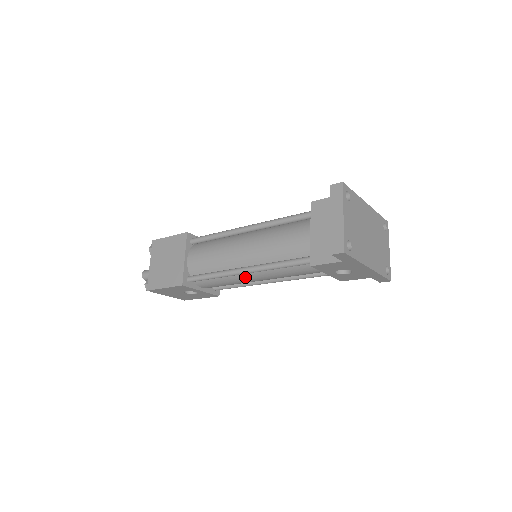
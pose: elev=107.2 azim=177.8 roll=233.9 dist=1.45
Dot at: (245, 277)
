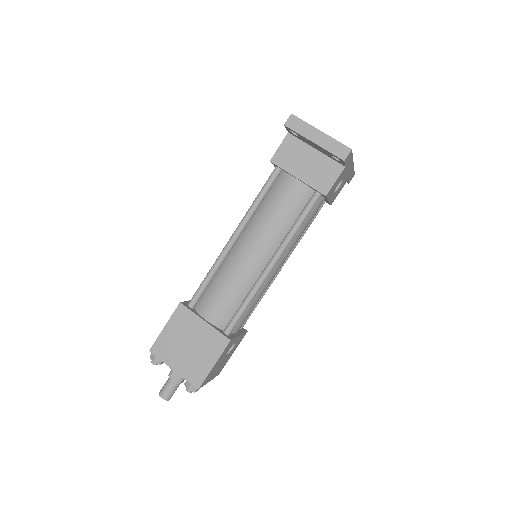
Dot at: (271, 275)
